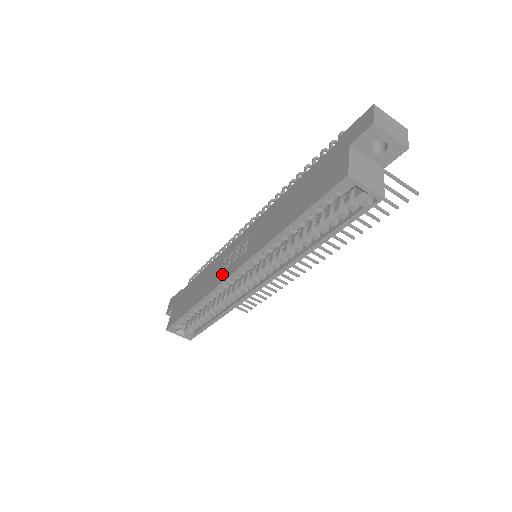
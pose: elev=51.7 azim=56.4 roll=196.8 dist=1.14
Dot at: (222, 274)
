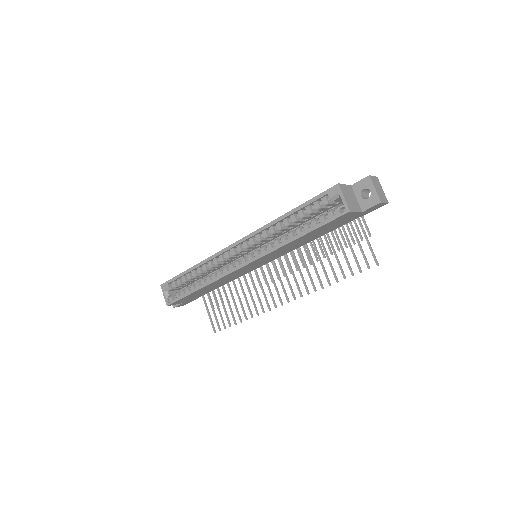
Dot at: occluded
